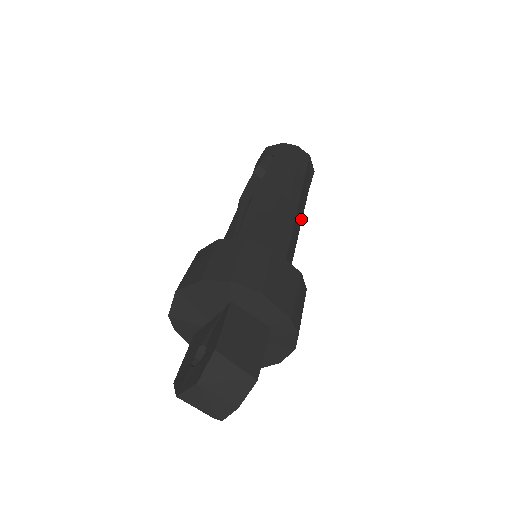
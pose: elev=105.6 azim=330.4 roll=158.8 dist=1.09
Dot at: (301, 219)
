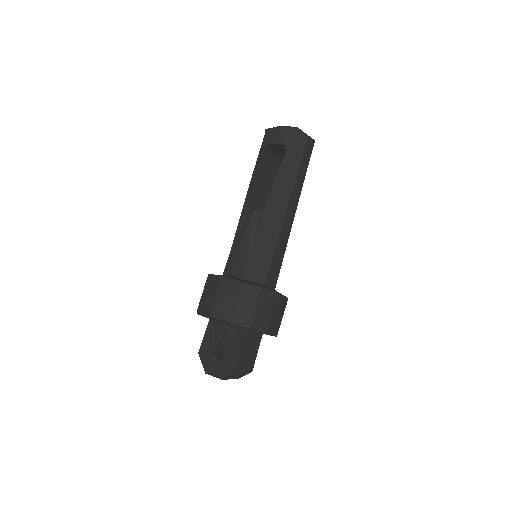
Dot at: occluded
